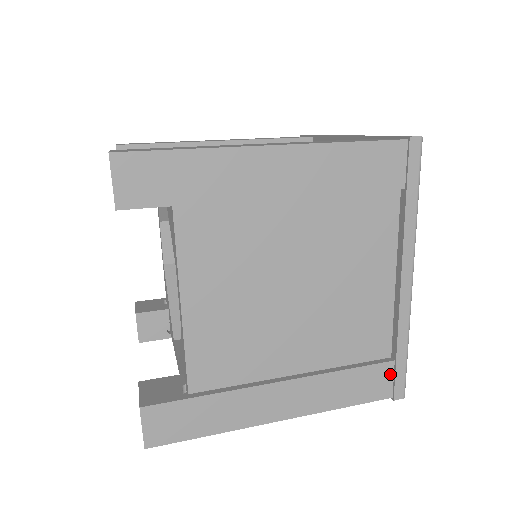
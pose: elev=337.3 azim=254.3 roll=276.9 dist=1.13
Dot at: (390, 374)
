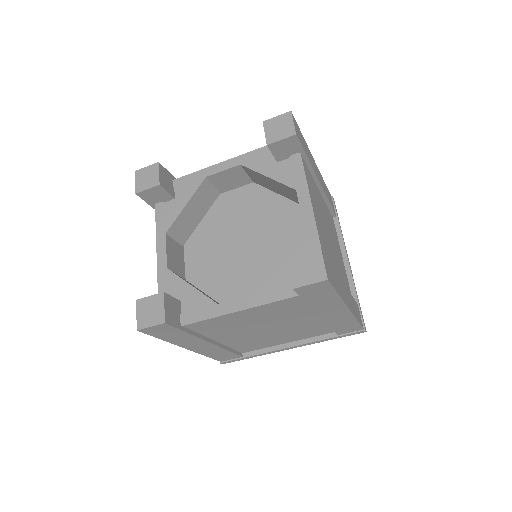
Dot at: (359, 312)
